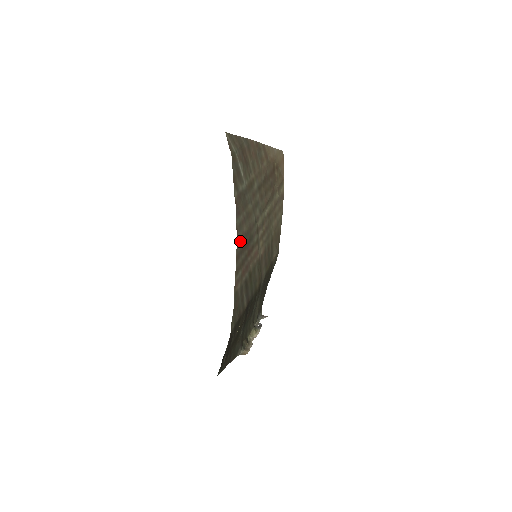
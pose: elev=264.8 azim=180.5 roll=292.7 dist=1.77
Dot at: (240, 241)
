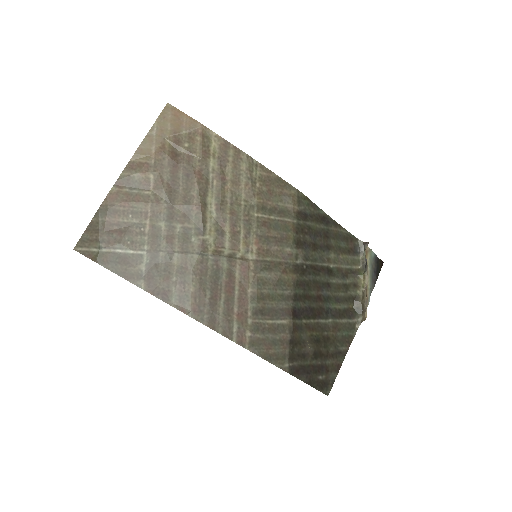
Dot at: (198, 308)
